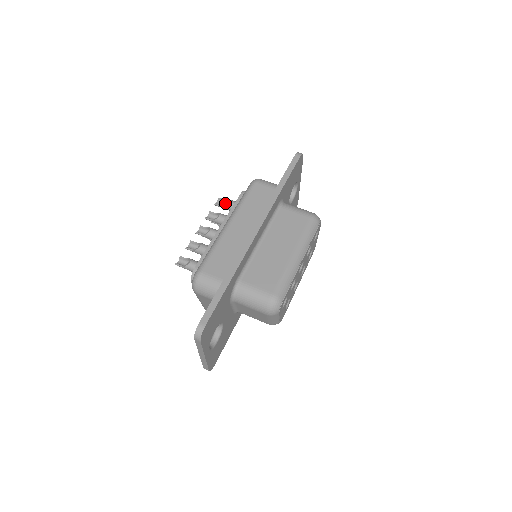
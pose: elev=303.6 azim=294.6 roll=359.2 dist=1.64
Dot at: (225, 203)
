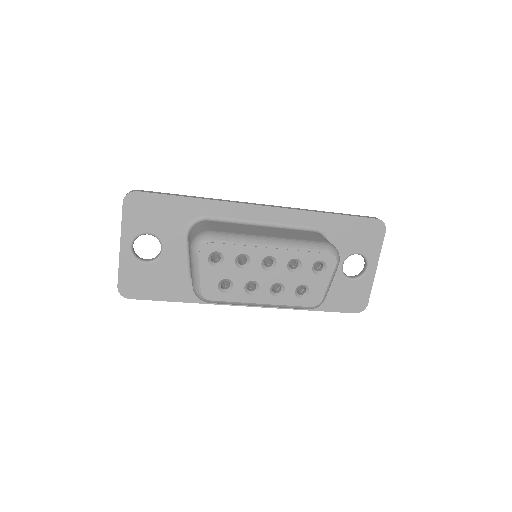
Dot at: occluded
